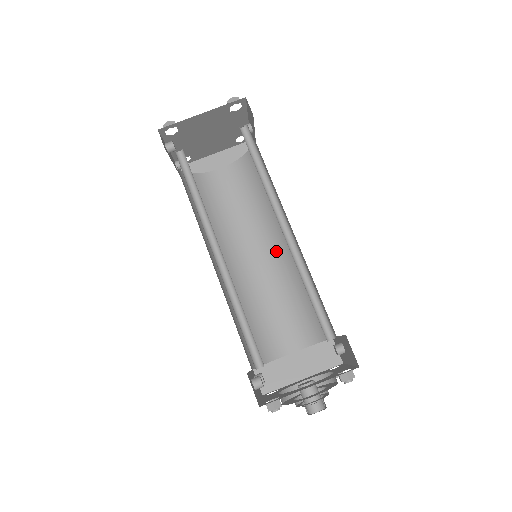
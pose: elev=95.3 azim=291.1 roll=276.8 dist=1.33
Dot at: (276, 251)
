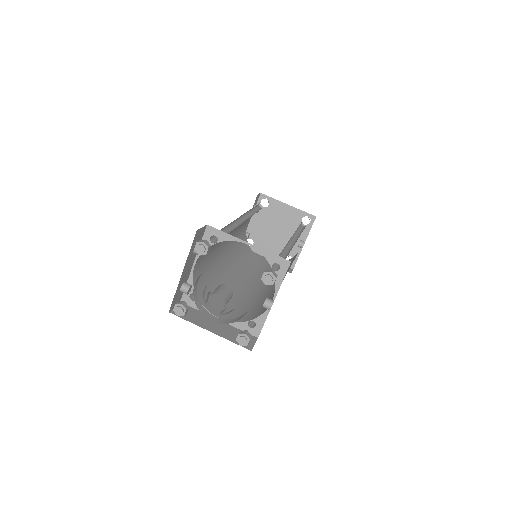
Dot at: (264, 288)
